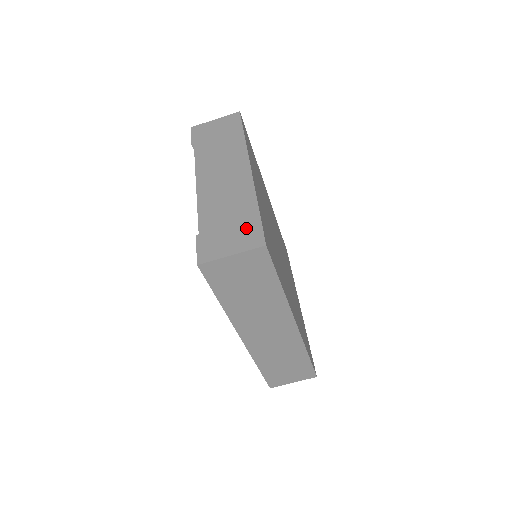
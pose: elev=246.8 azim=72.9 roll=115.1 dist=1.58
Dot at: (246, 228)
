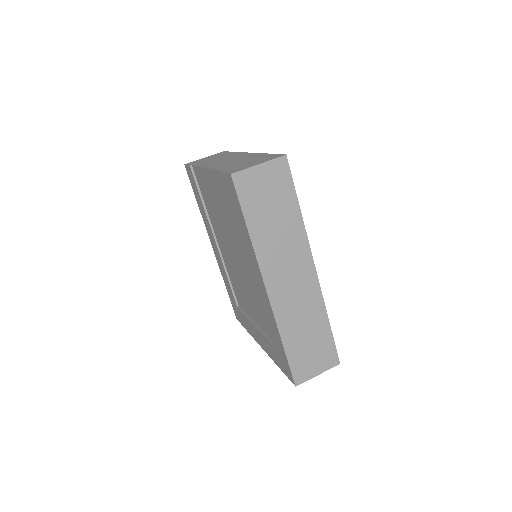
Dot at: (264, 158)
